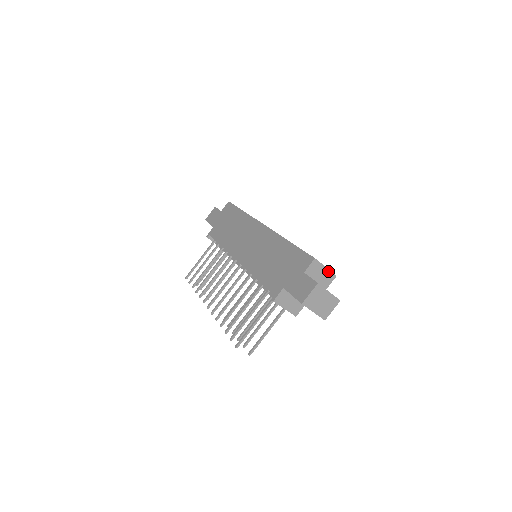
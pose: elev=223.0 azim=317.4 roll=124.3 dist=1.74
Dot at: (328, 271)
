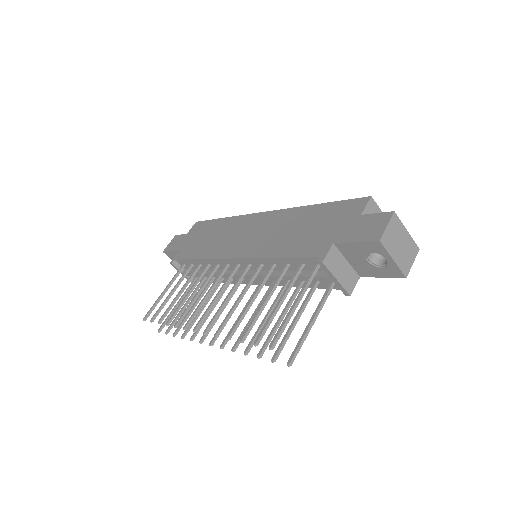
Dot at: occluded
